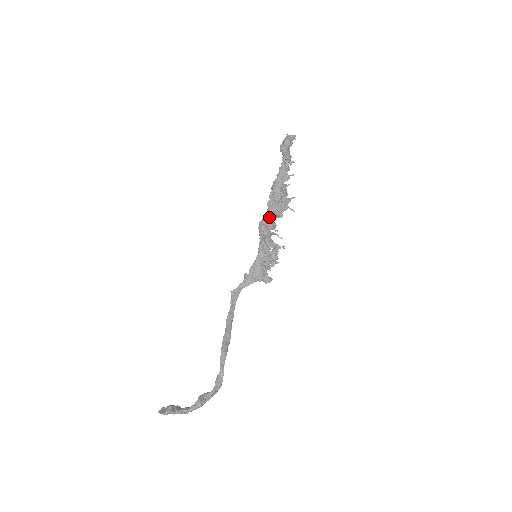
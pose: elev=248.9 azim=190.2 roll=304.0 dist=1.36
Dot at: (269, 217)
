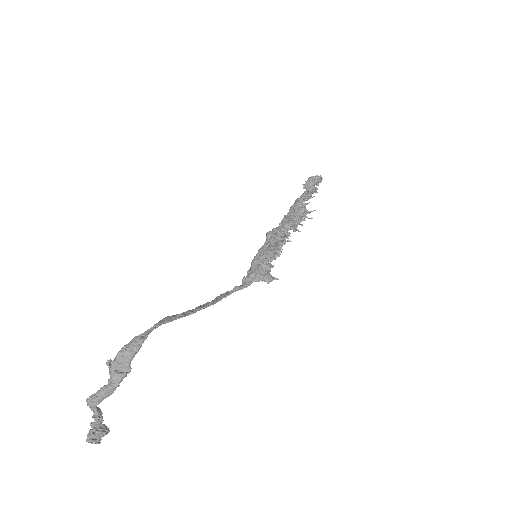
Dot at: (280, 227)
